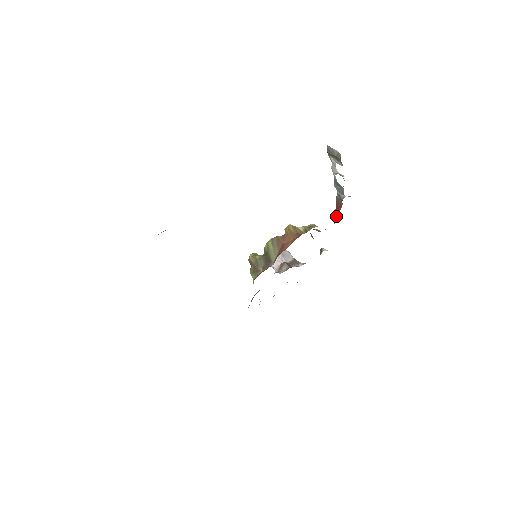
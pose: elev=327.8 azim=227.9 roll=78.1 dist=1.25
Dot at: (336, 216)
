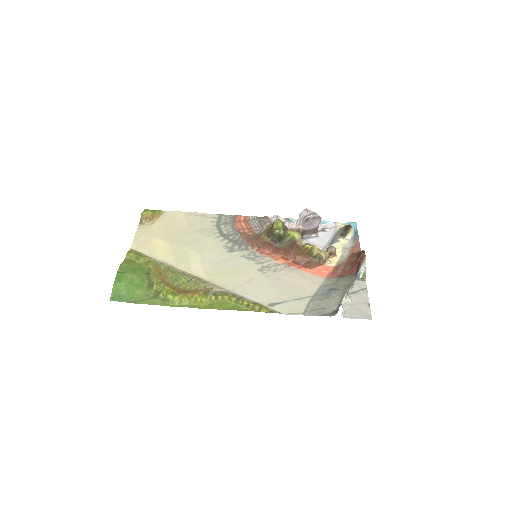
Dot at: (350, 264)
